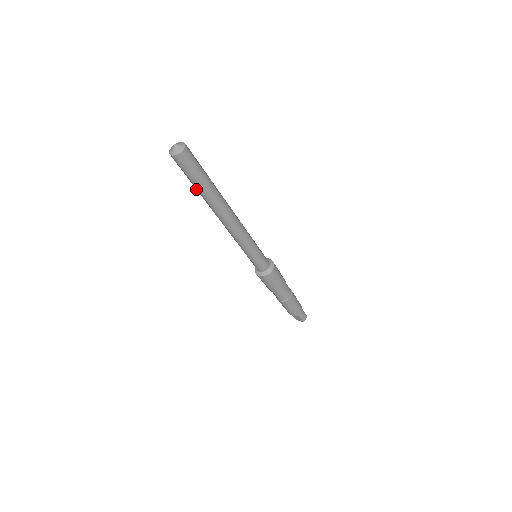
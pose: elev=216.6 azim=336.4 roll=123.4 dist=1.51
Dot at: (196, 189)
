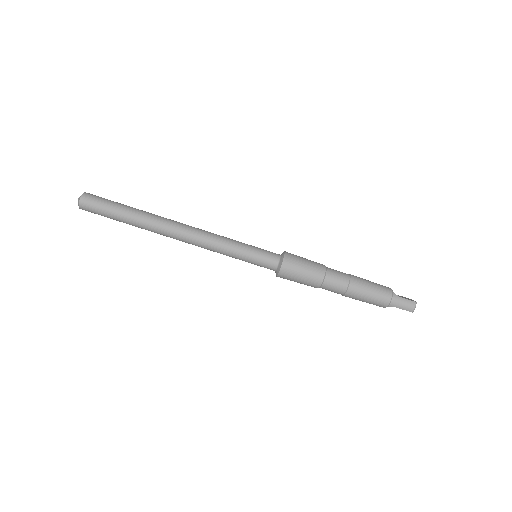
Dot at: occluded
